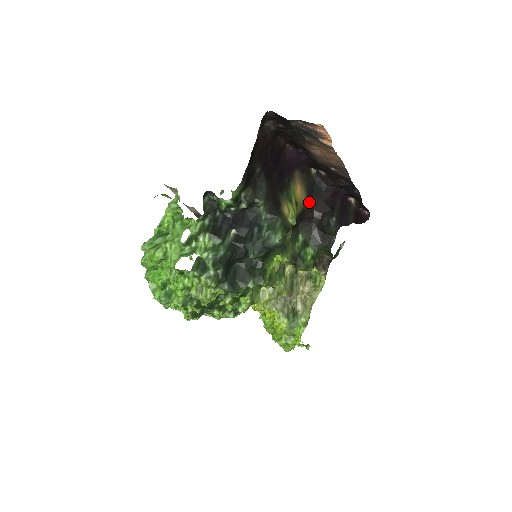
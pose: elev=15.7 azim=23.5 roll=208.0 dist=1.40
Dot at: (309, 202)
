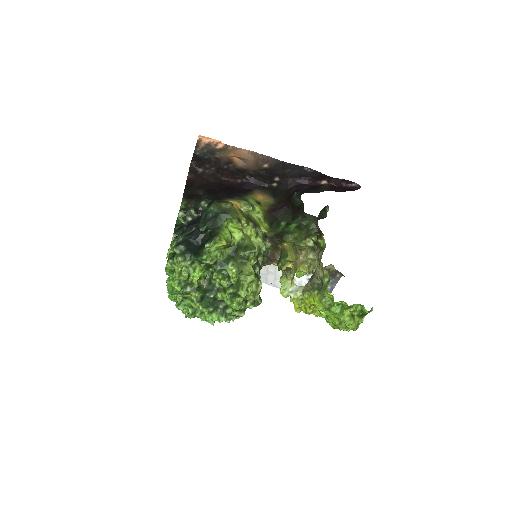
Dot at: (278, 200)
